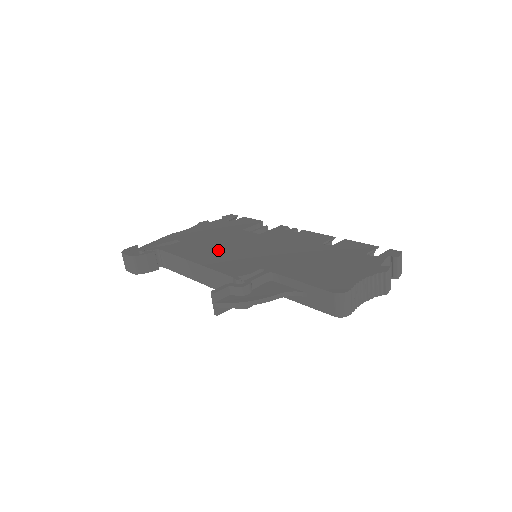
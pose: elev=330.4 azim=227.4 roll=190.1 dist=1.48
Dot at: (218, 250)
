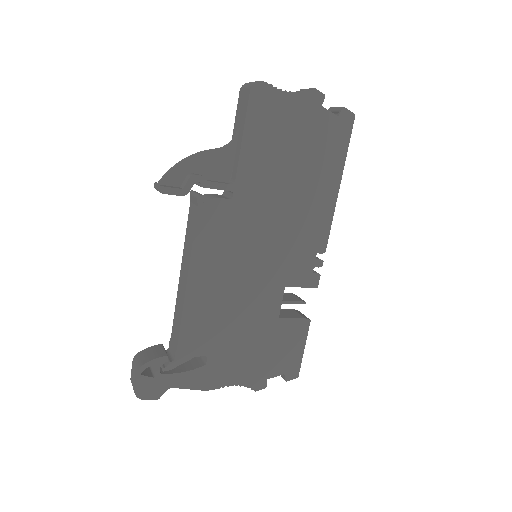
Dot at: occluded
